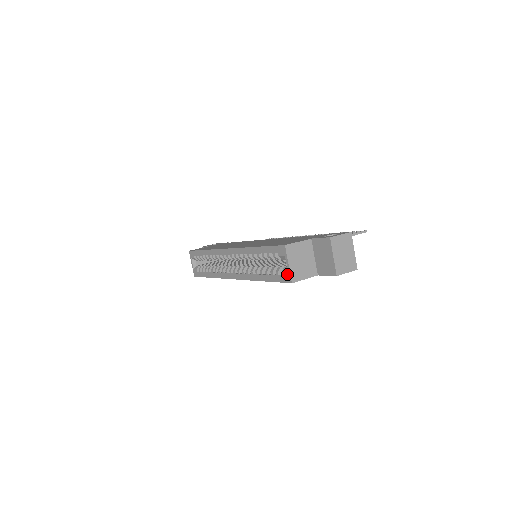
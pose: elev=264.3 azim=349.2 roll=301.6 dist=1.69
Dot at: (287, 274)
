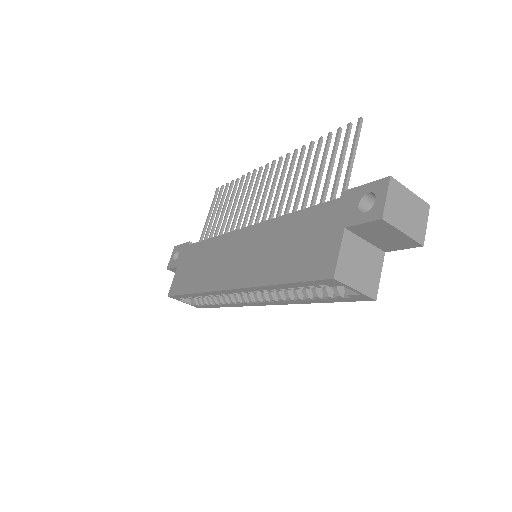
Dot at: (360, 296)
